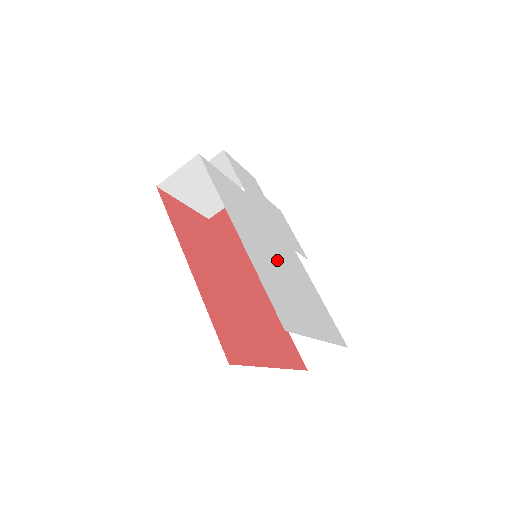
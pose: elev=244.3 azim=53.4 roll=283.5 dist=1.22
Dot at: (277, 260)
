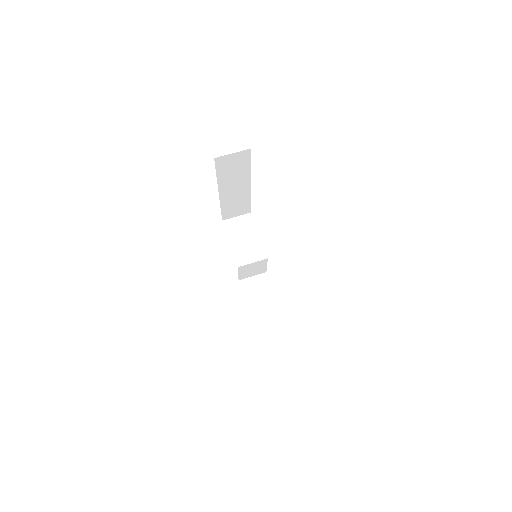
Dot at: occluded
